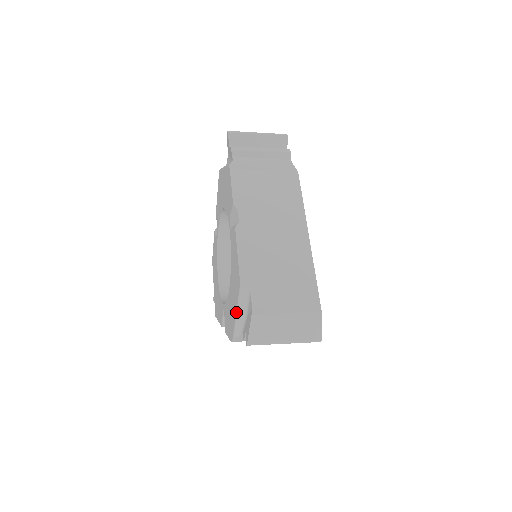
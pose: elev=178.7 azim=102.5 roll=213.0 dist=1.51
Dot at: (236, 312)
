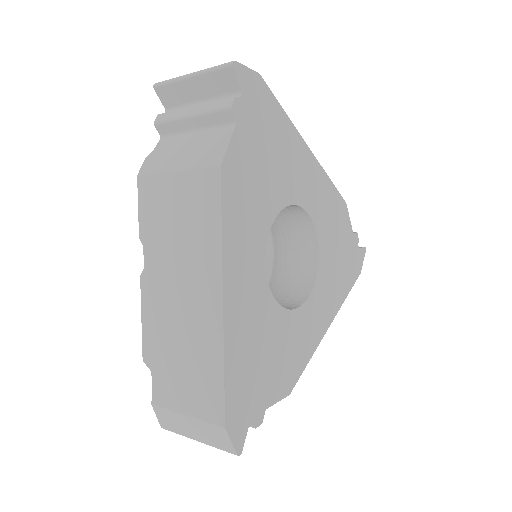
Dot at: occluded
